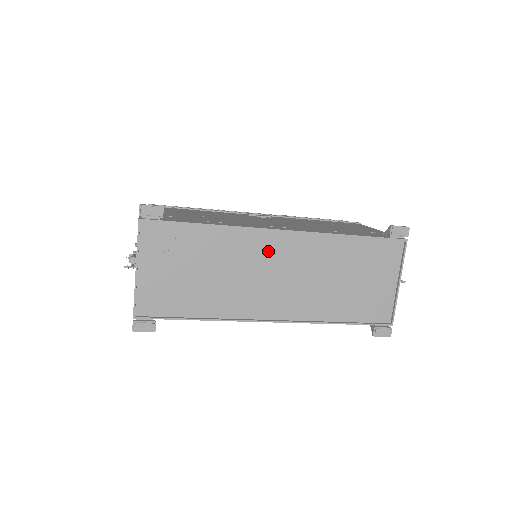
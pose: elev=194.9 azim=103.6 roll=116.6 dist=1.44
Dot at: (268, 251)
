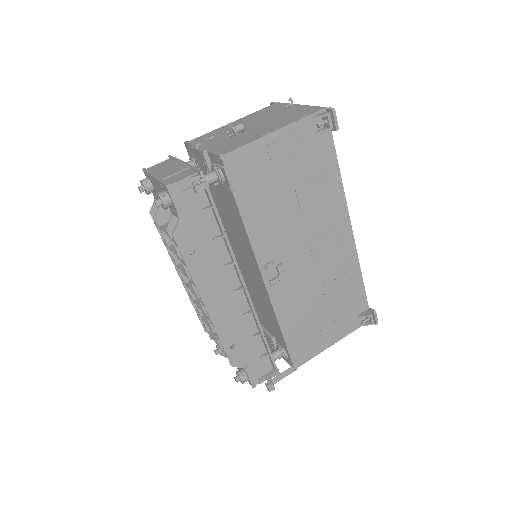
Dot at: occluded
